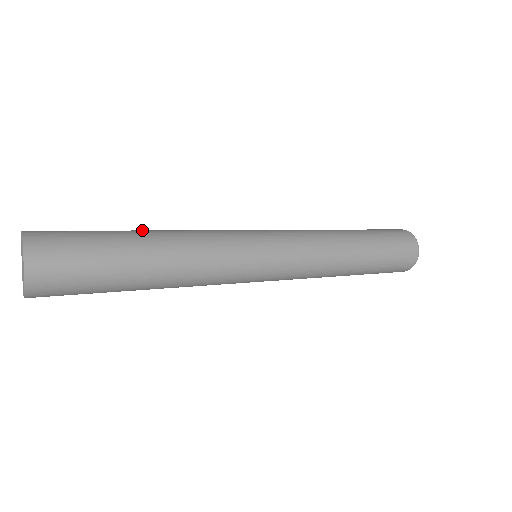
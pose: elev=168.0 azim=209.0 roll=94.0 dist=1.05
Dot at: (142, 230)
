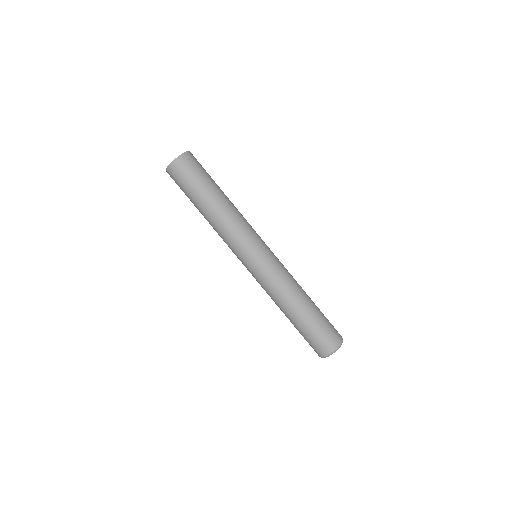
Dot at: (224, 194)
